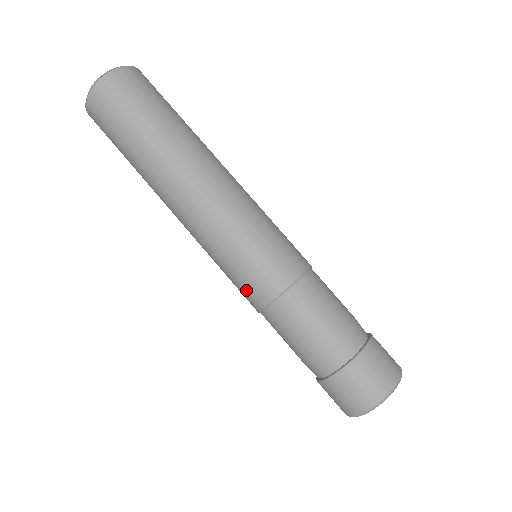
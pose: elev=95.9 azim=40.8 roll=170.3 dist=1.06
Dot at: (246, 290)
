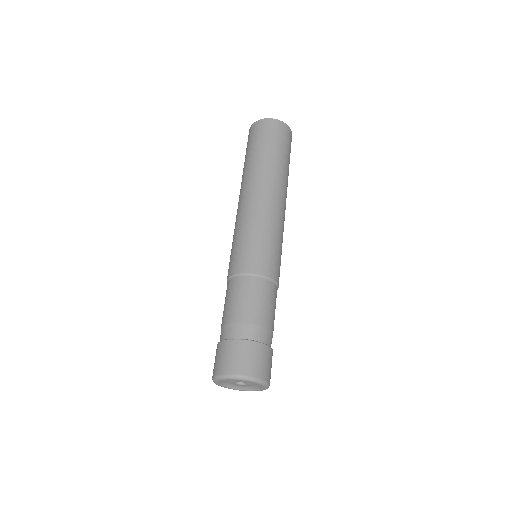
Dot at: (238, 258)
